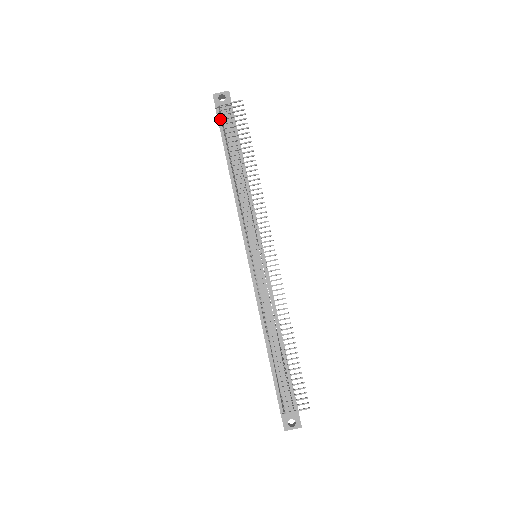
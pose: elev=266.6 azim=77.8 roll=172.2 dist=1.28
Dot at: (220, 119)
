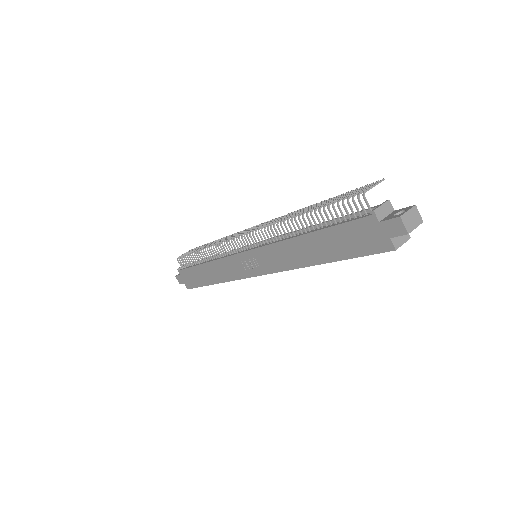
Dot at: (184, 268)
